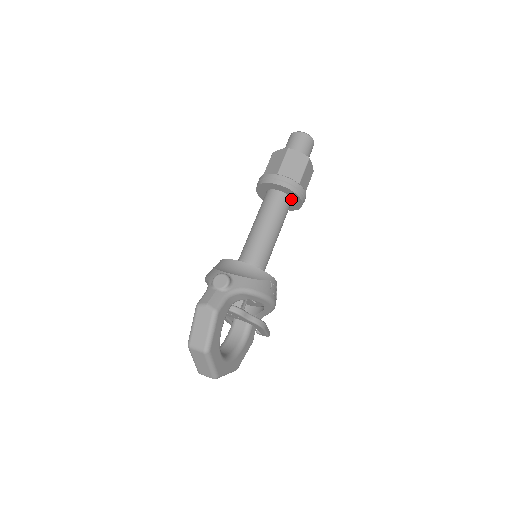
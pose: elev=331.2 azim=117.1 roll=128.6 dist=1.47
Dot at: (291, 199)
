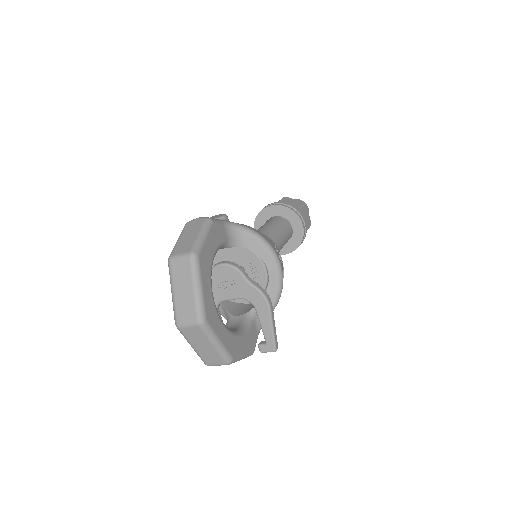
Dot at: (291, 227)
